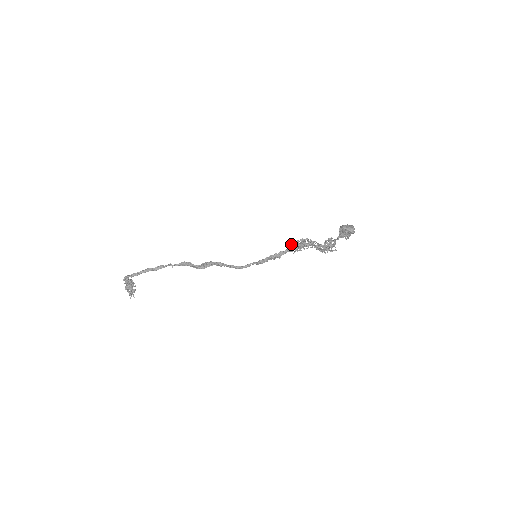
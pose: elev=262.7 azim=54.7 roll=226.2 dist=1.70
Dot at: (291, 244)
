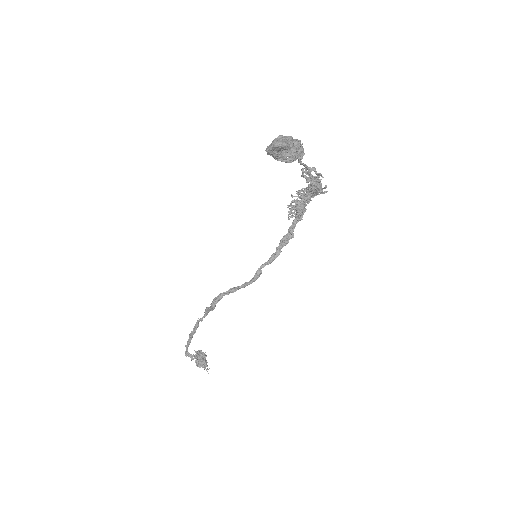
Dot at: (290, 211)
